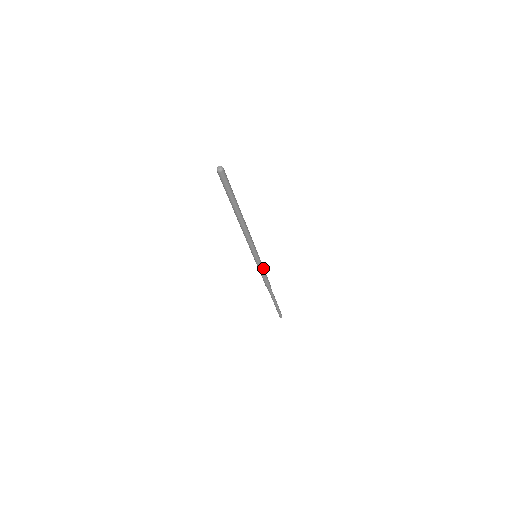
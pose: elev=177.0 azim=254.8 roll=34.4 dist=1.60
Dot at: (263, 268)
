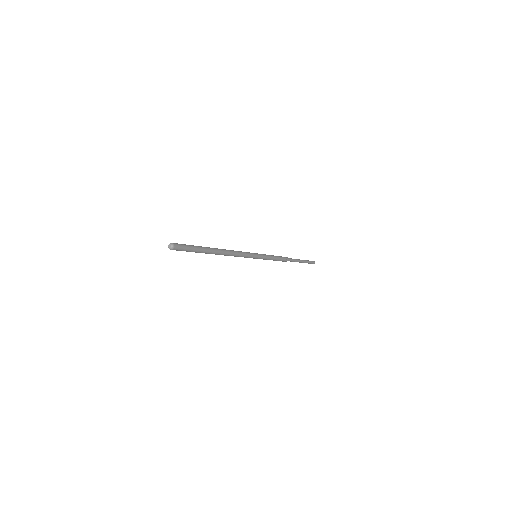
Dot at: (269, 259)
